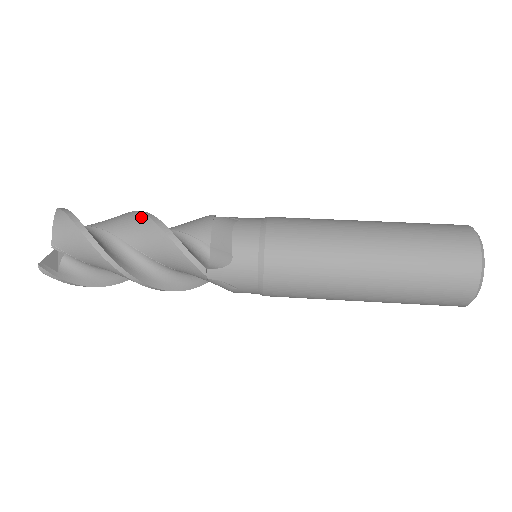
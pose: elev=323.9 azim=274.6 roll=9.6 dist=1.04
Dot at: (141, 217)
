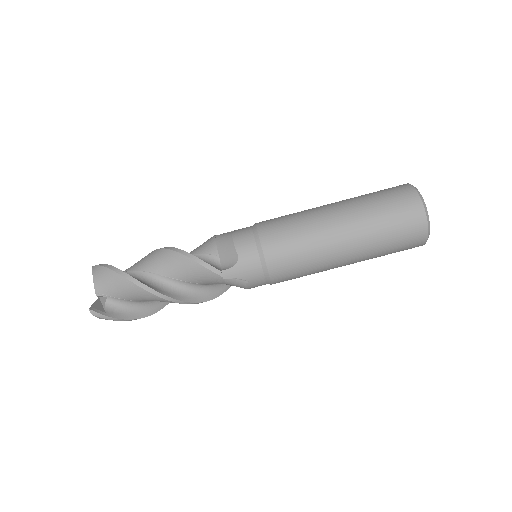
Dot at: occluded
